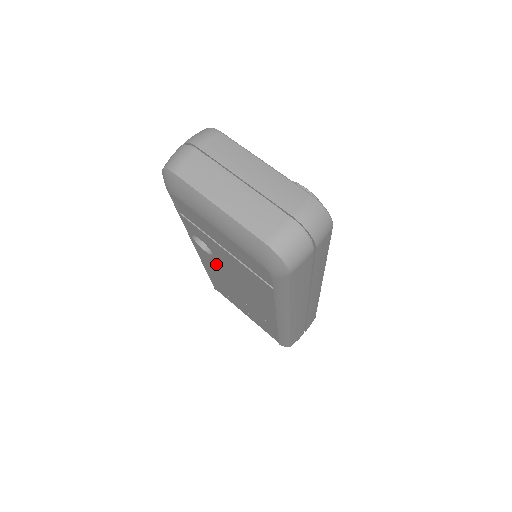
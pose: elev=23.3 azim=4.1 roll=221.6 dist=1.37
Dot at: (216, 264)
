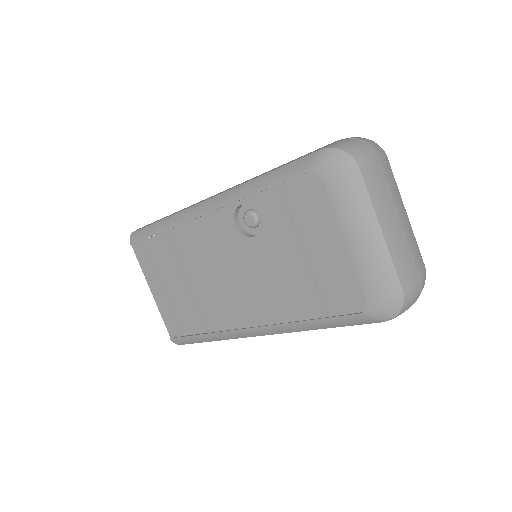
Dot at: (229, 243)
